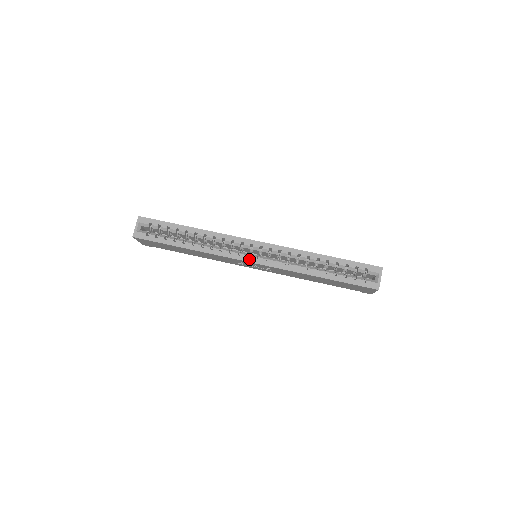
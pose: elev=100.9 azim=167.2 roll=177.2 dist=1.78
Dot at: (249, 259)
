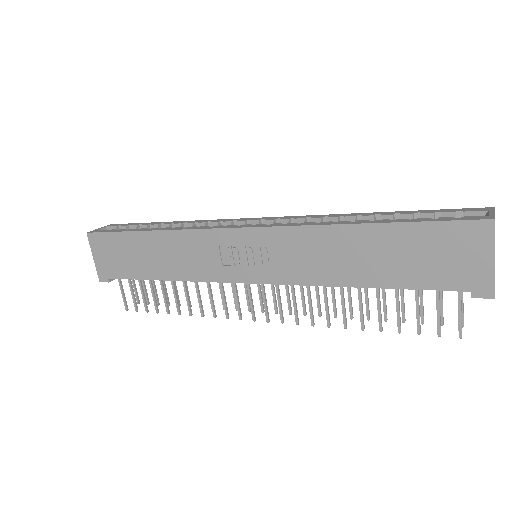
Dot at: (237, 226)
